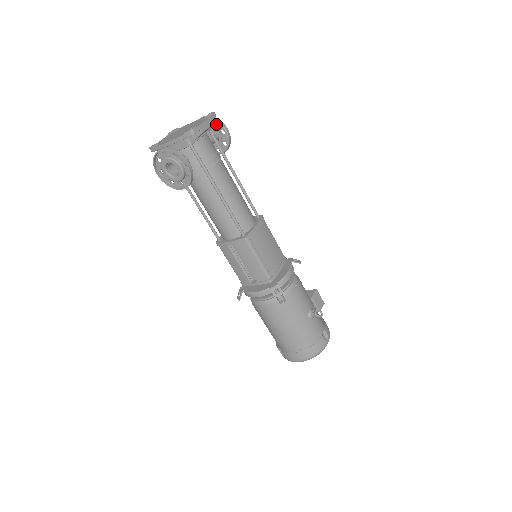
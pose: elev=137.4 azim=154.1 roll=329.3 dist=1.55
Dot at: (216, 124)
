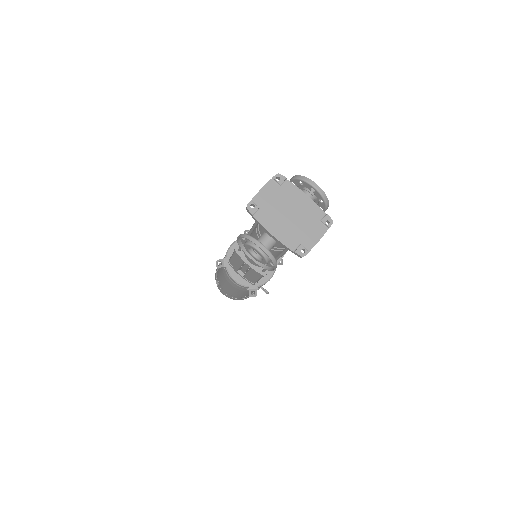
Dot at: (322, 203)
